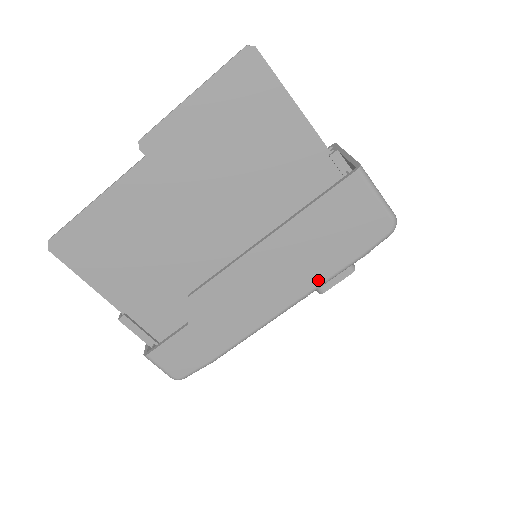
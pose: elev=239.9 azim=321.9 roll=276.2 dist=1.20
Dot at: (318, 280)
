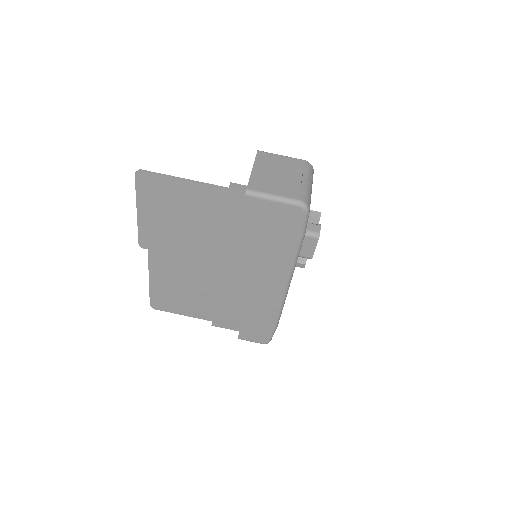
Dot at: (289, 262)
